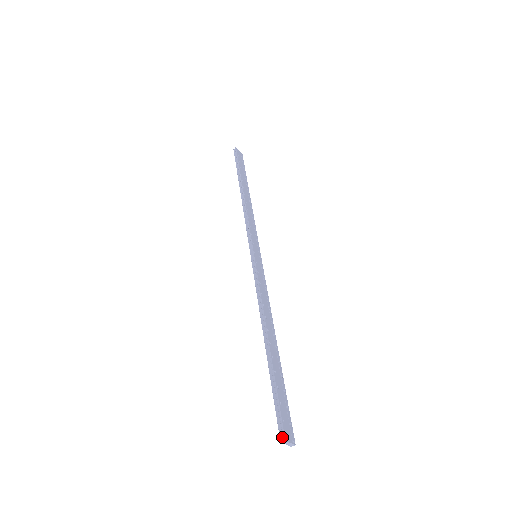
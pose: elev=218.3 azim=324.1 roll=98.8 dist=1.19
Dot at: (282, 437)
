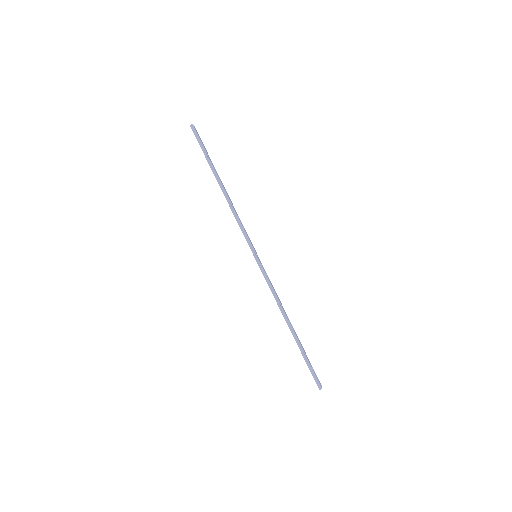
Dot at: (320, 387)
